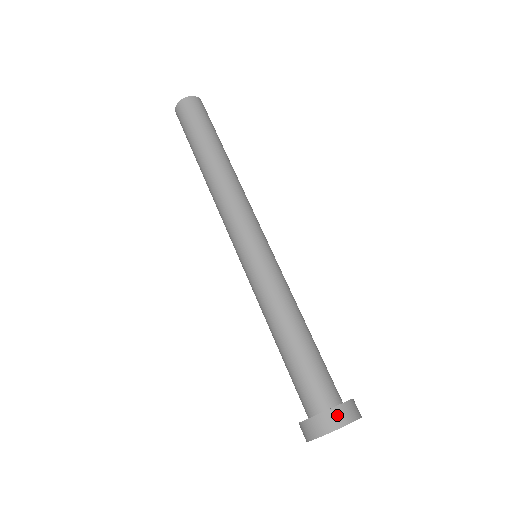
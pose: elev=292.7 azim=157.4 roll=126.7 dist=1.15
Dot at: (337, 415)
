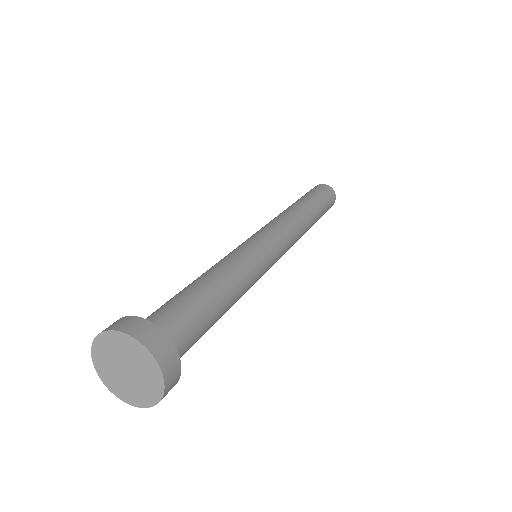
Dot at: (125, 321)
